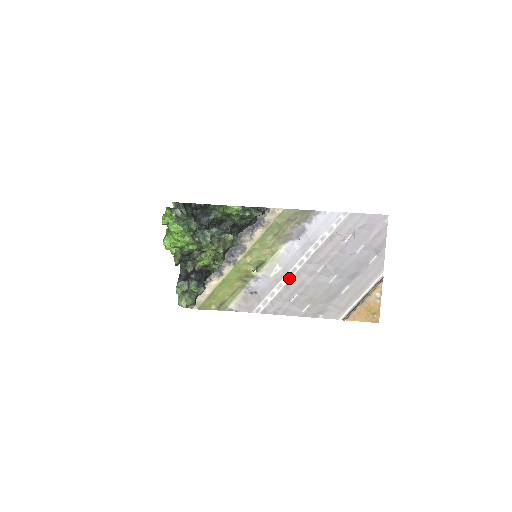
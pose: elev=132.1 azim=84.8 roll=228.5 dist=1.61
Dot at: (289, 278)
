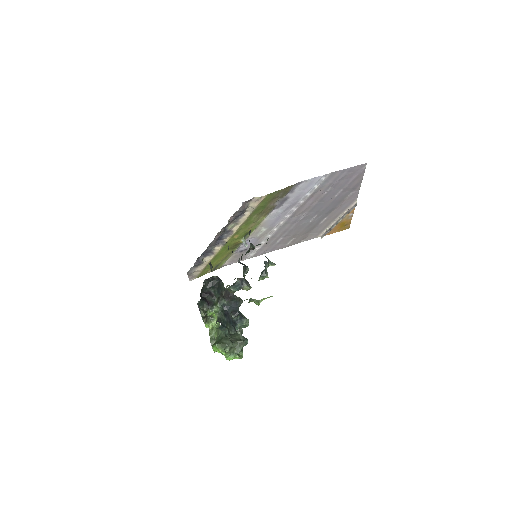
Dot at: (274, 232)
